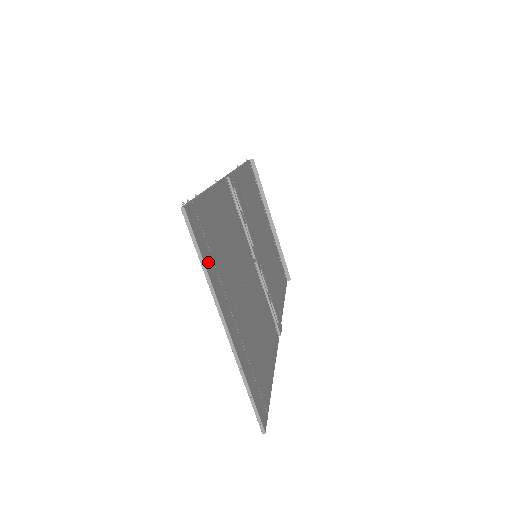
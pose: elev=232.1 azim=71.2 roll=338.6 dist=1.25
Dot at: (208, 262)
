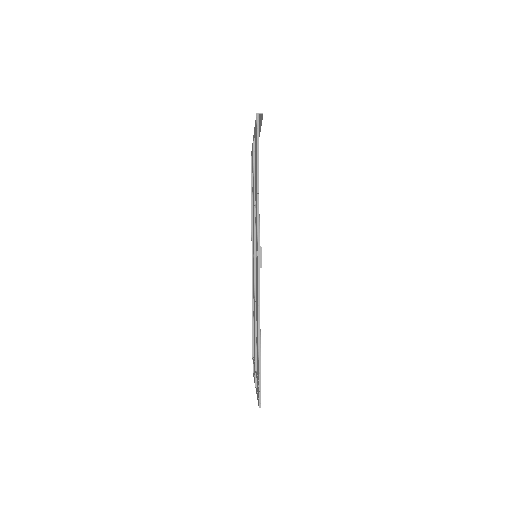
Dot at: occluded
